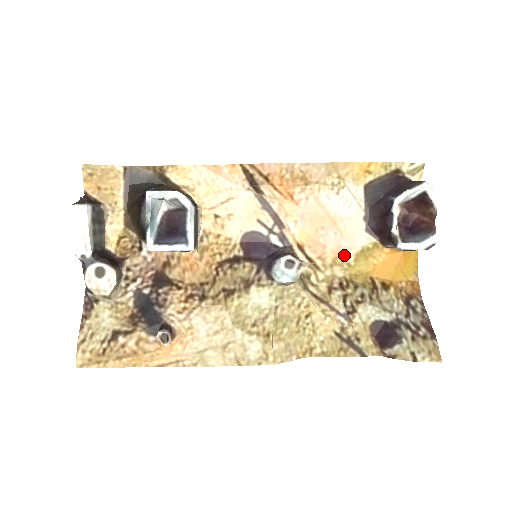
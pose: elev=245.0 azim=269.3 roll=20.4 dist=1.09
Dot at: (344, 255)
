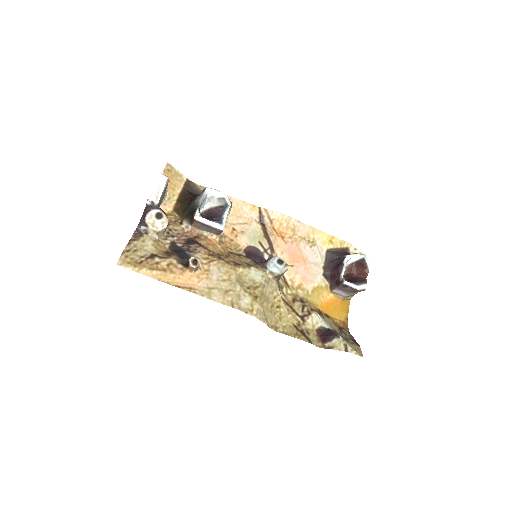
Dot at: (307, 284)
